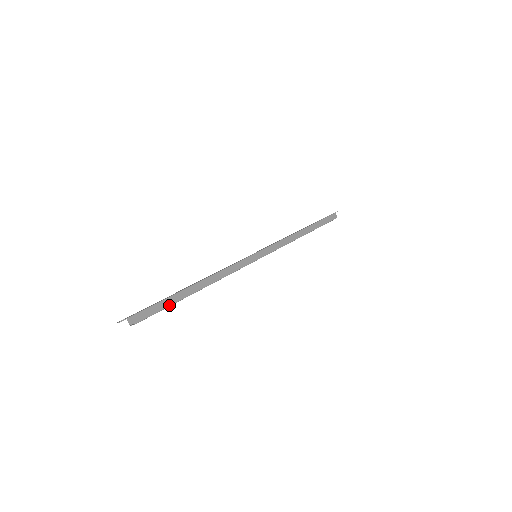
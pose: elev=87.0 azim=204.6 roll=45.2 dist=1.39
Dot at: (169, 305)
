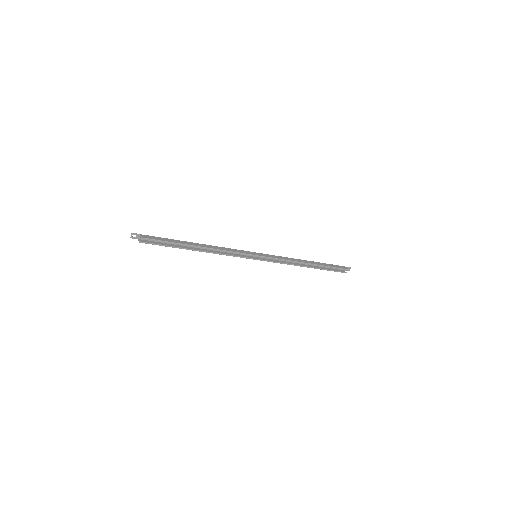
Dot at: (170, 242)
